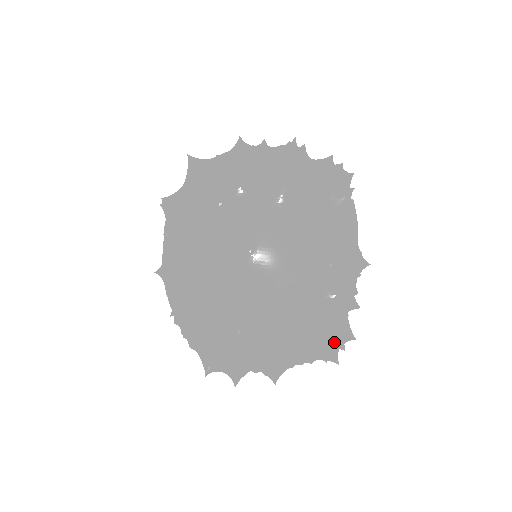
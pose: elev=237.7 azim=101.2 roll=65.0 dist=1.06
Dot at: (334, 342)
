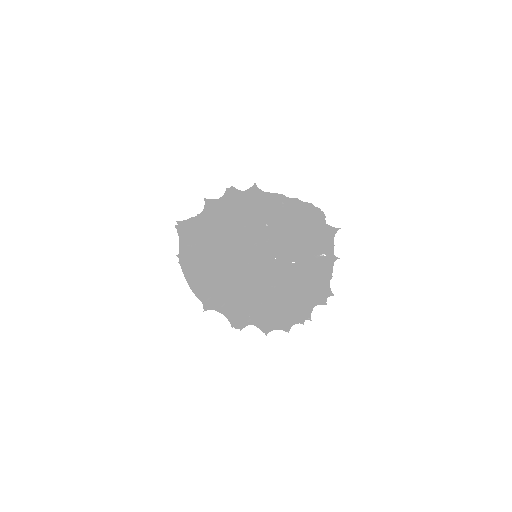
Dot at: (310, 313)
